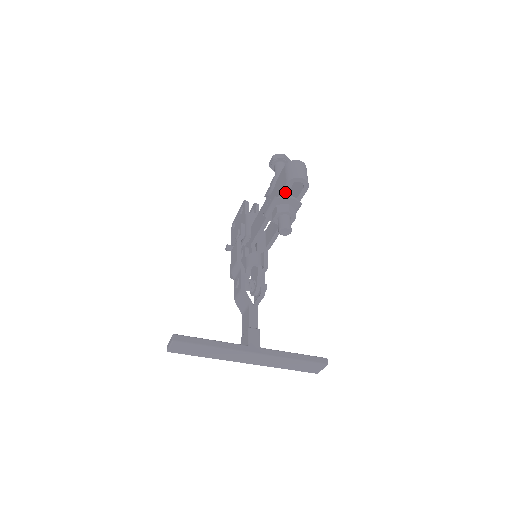
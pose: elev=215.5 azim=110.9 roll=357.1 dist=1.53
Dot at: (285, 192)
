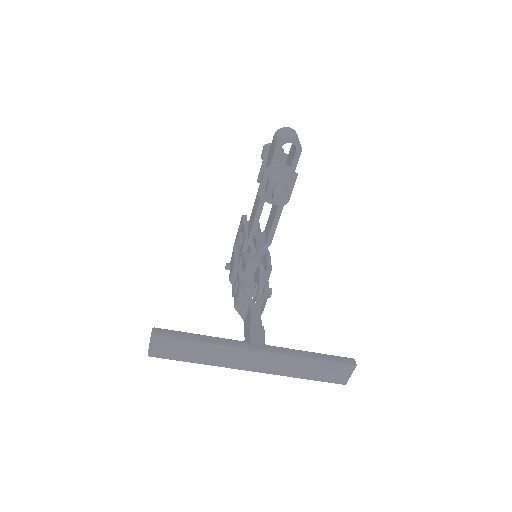
Dot at: (276, 159)
